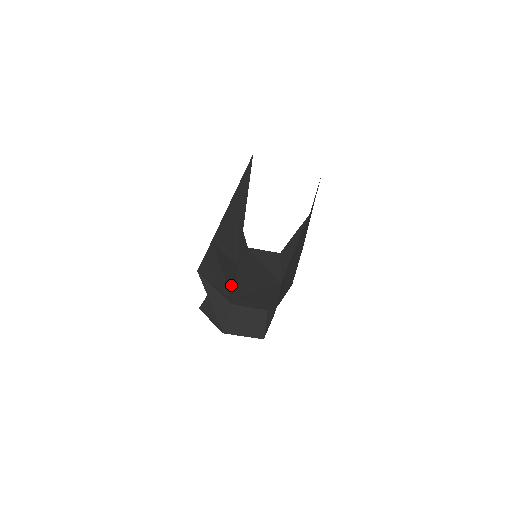
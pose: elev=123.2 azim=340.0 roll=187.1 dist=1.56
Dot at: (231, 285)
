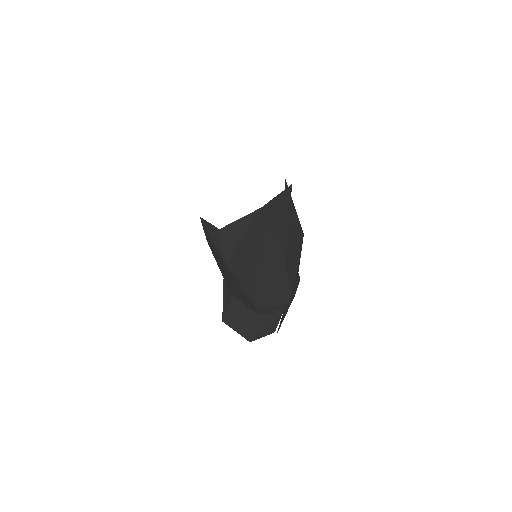
Dot at: occluded
